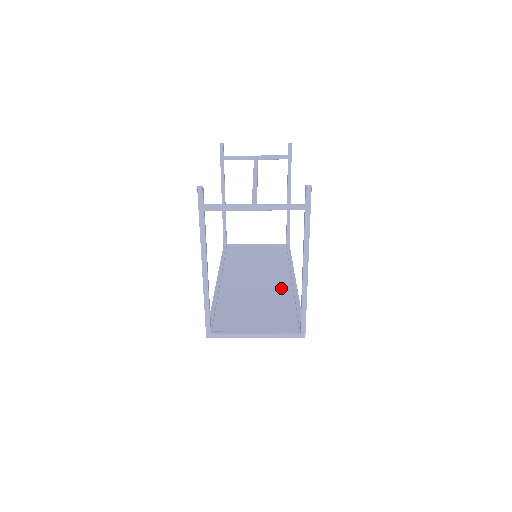
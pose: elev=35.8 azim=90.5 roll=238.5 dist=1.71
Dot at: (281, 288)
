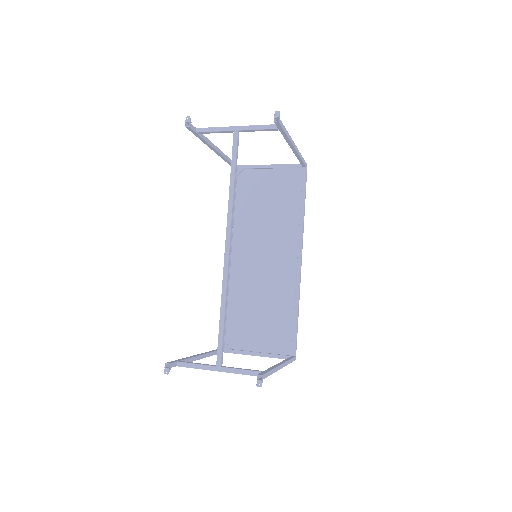
Dot at: (285, 276)
